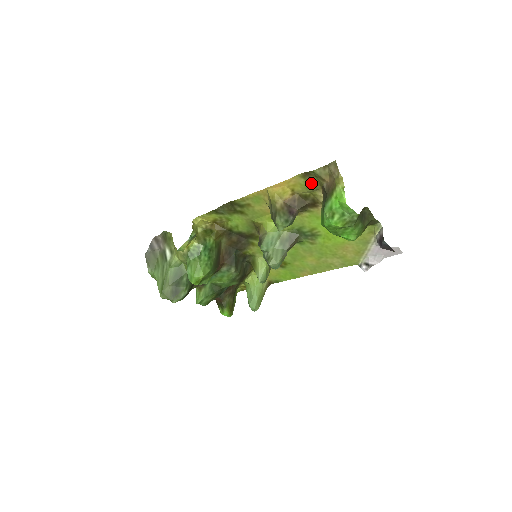
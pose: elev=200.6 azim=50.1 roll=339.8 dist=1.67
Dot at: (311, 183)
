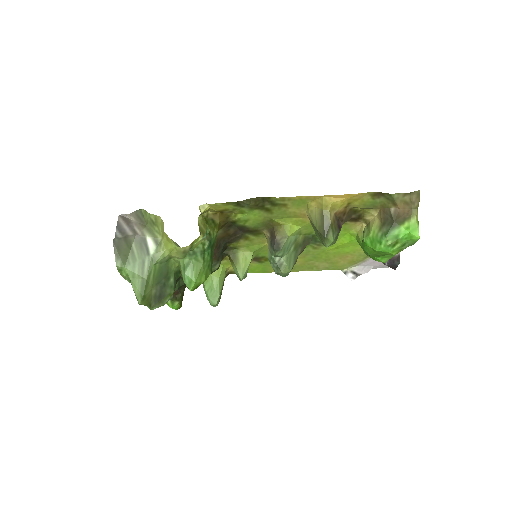
Dot at: (375, 202)
